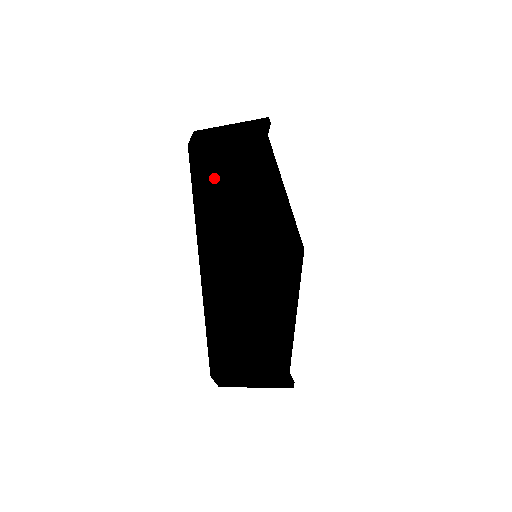
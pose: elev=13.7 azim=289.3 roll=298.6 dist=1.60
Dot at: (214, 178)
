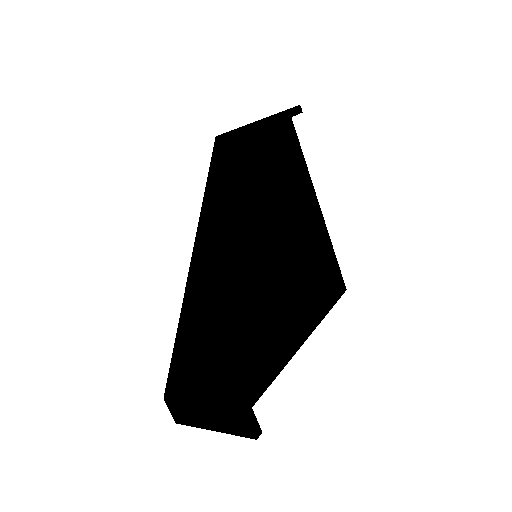
Dot at: (229, 165)
